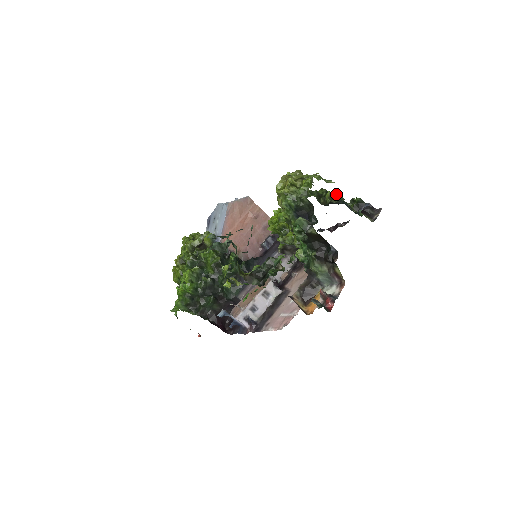
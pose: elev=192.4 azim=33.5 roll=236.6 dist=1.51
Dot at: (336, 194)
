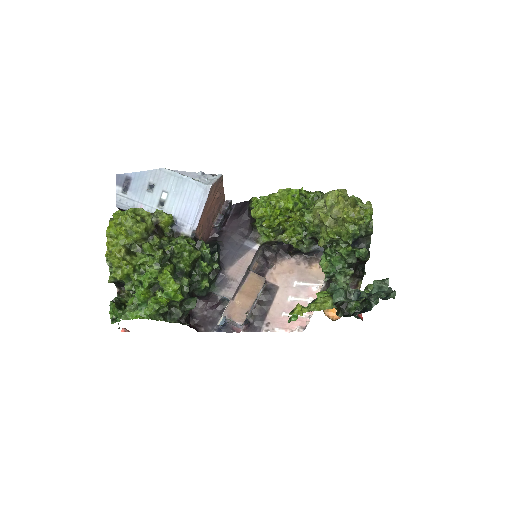
Dot at: occluded
